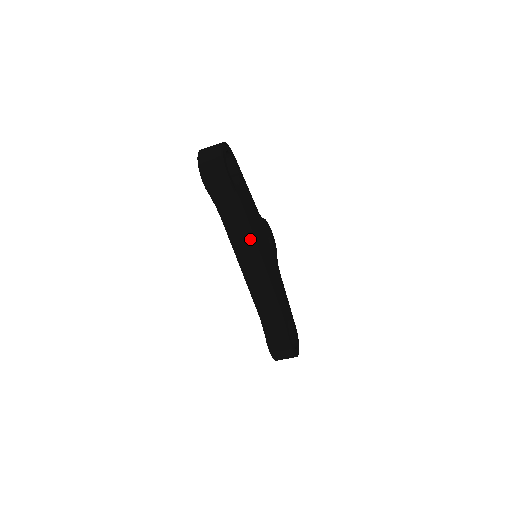
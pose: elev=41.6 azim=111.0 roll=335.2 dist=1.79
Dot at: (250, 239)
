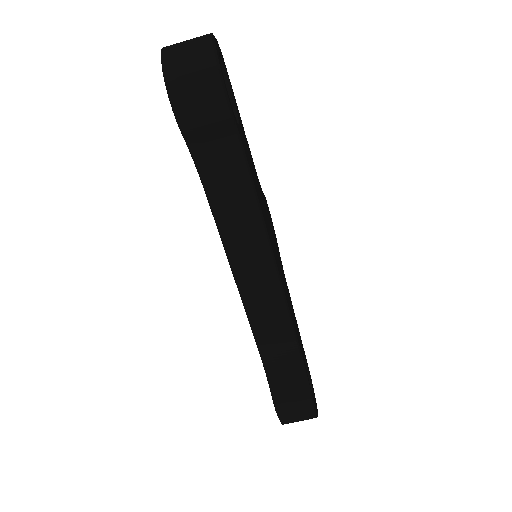
Dot at: (258, 229)
